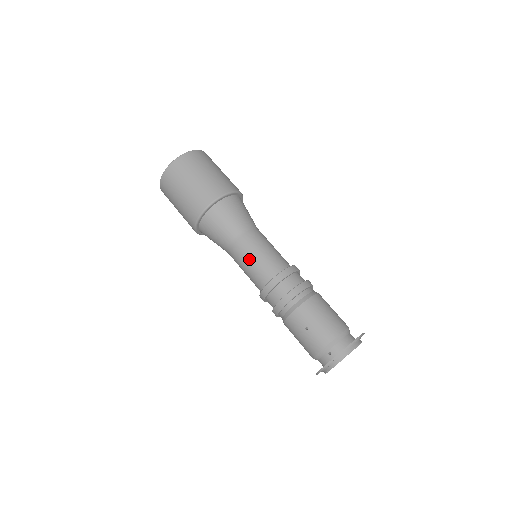
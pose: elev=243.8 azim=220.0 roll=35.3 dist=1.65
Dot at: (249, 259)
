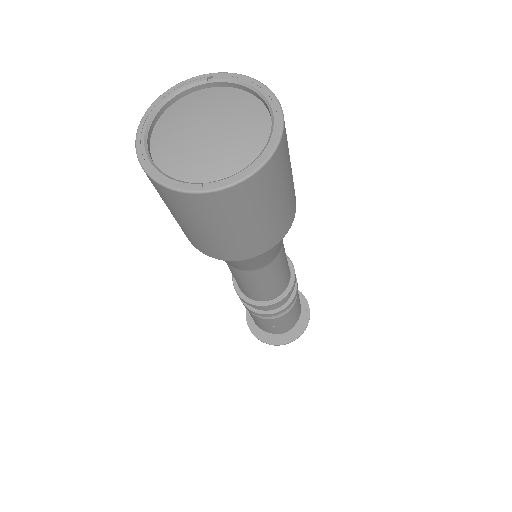
Dot at: (257, 285)
